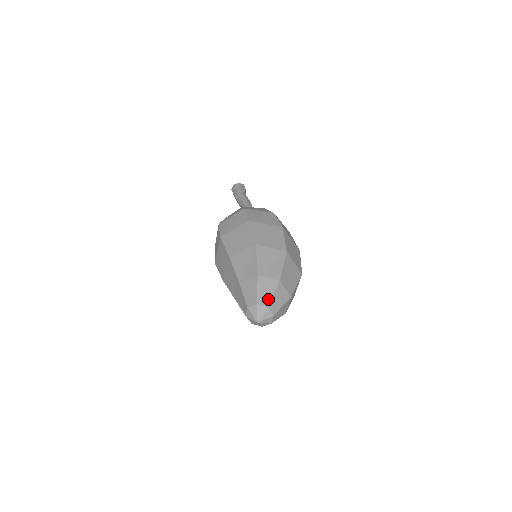
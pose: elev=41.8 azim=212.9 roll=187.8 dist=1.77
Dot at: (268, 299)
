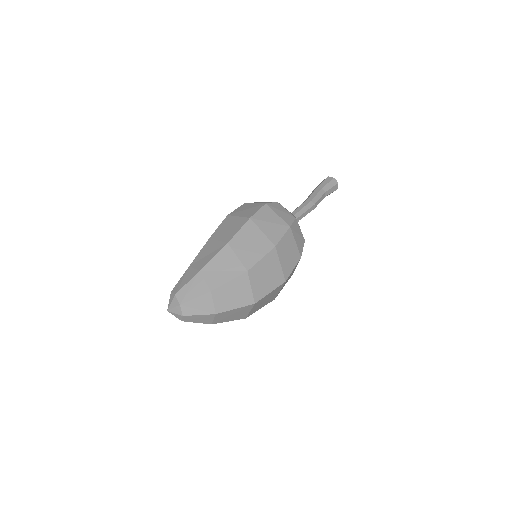
Dot at: (187, 298)
